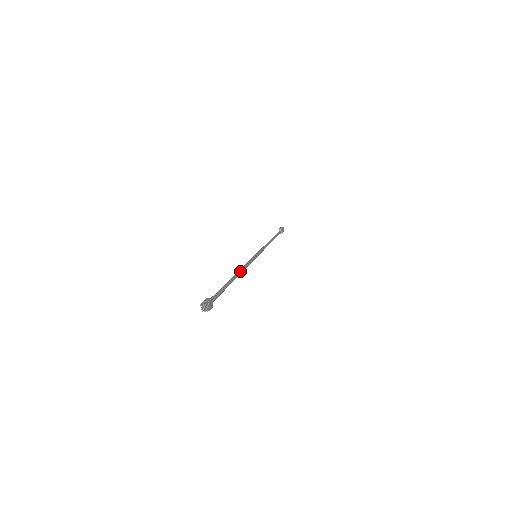
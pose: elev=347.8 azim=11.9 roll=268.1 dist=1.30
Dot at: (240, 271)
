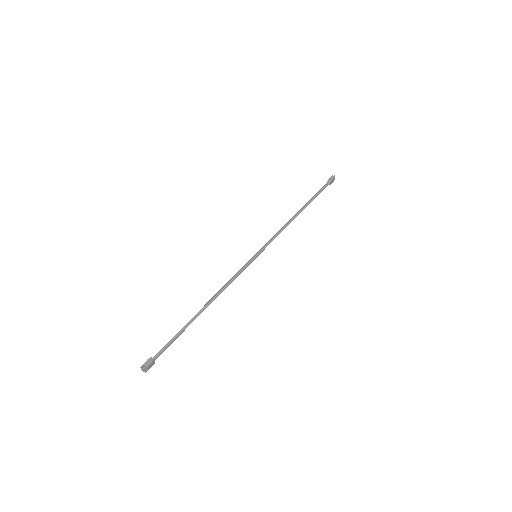
Dot at: (215, 297)
